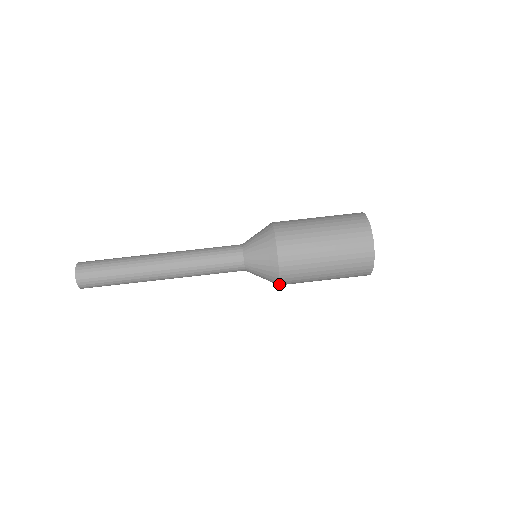
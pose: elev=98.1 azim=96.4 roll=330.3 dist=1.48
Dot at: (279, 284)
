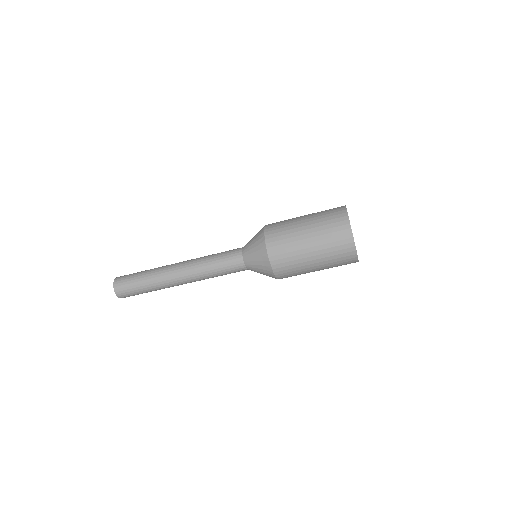
Dot at: occluded
